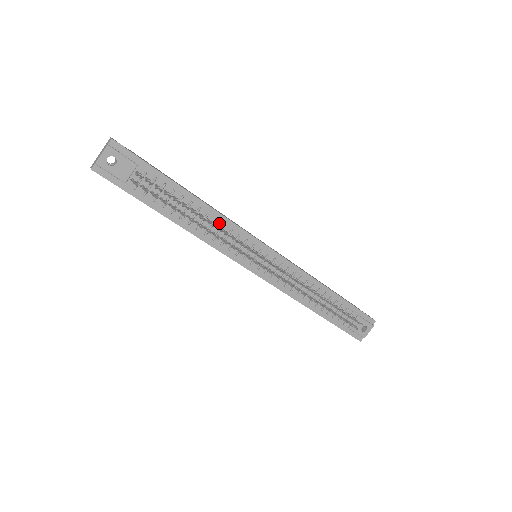
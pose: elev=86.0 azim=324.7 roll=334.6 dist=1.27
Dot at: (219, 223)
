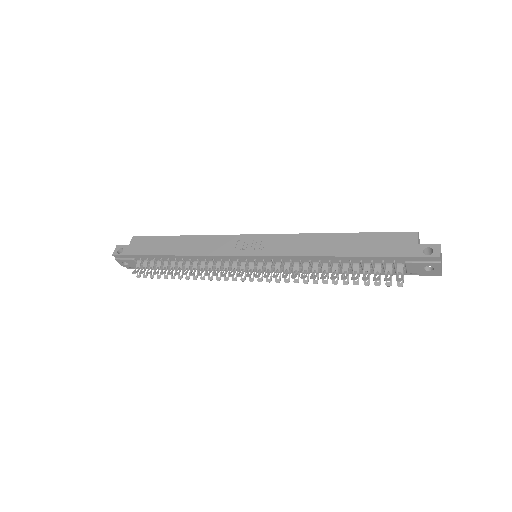
Dot at: (203, 260)
